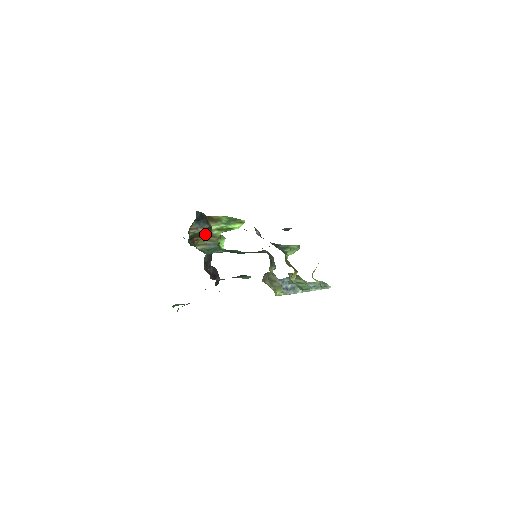
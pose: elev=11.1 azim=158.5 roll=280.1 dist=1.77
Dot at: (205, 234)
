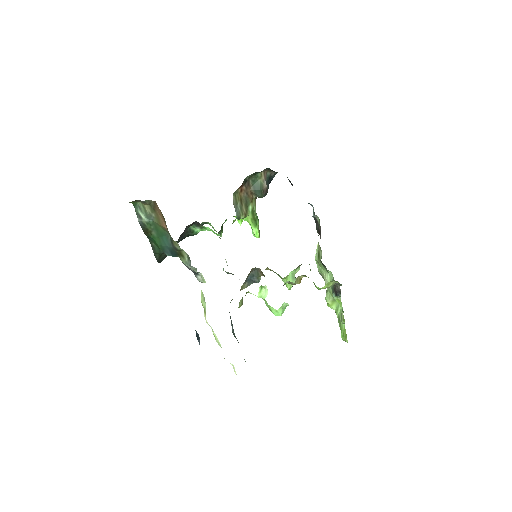
Dot at: (247, 197)
